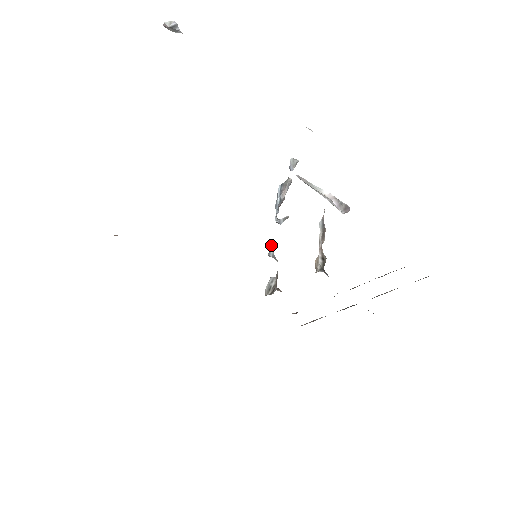
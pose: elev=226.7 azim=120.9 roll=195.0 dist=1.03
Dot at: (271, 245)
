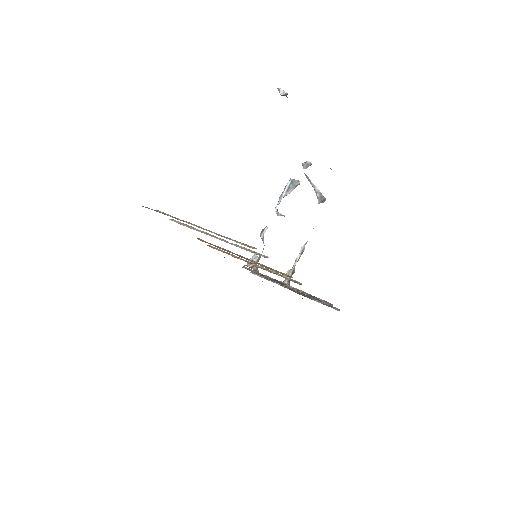
Dot at: (265, 229)
